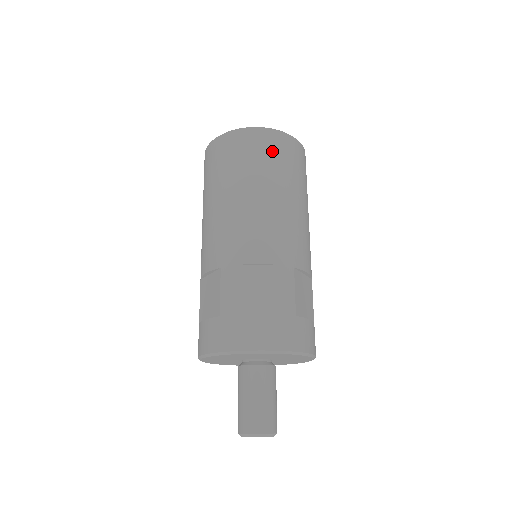
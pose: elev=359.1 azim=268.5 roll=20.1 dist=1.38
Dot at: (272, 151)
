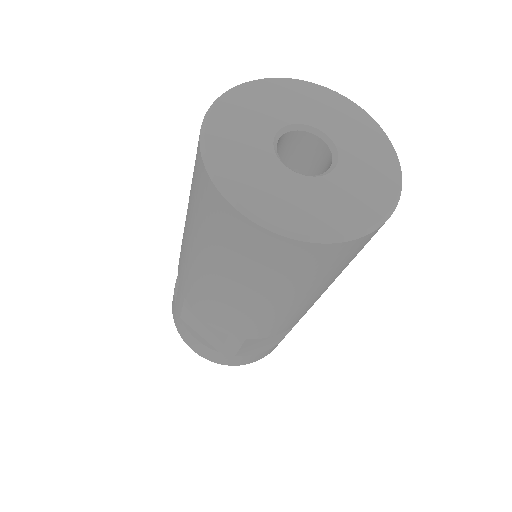
Dot at: (354, 255)
